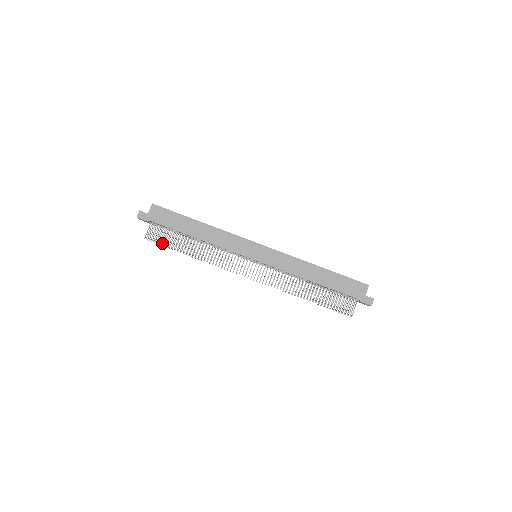
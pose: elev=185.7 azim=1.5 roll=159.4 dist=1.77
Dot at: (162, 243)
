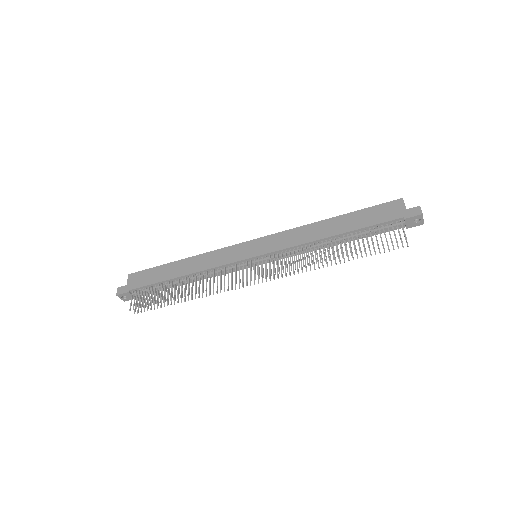
Dot at: (149, 303)
